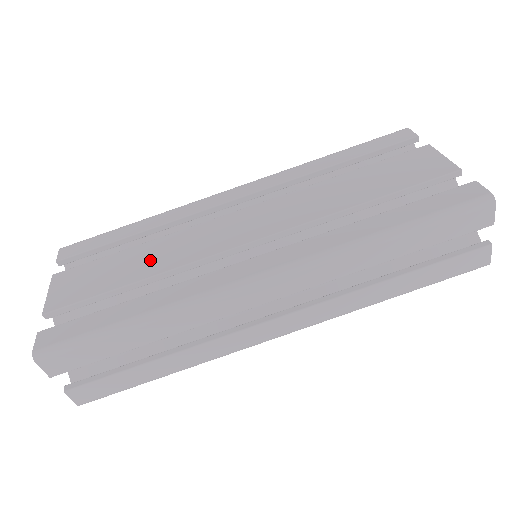
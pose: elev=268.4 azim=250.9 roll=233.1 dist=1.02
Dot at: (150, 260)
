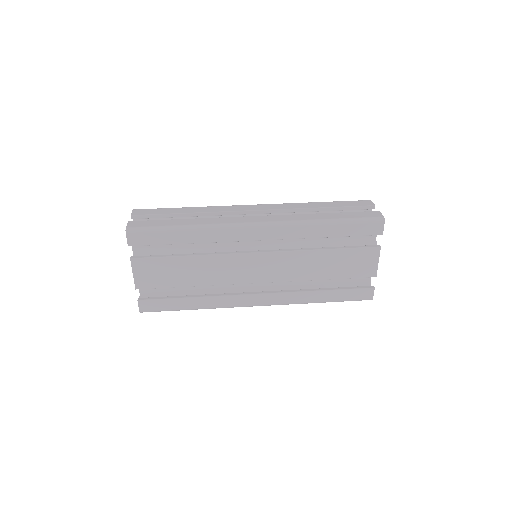
Dot at: occluded
